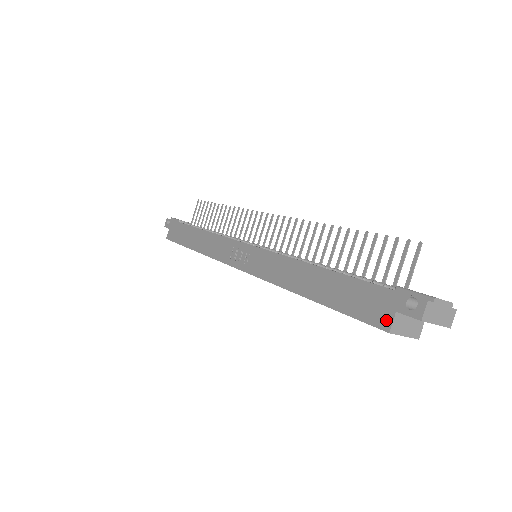
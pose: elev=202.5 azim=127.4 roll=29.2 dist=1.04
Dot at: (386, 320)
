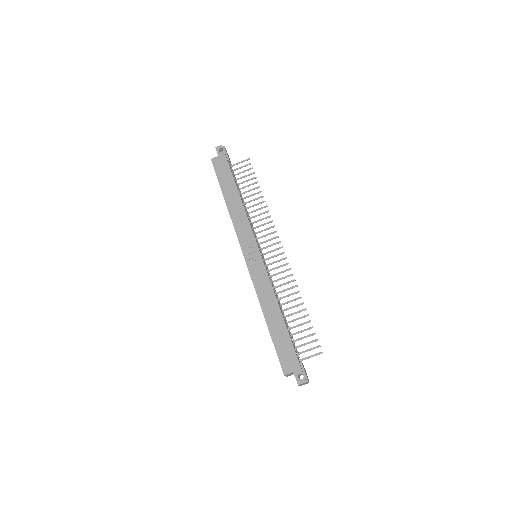
Dot at: (287, 370)
